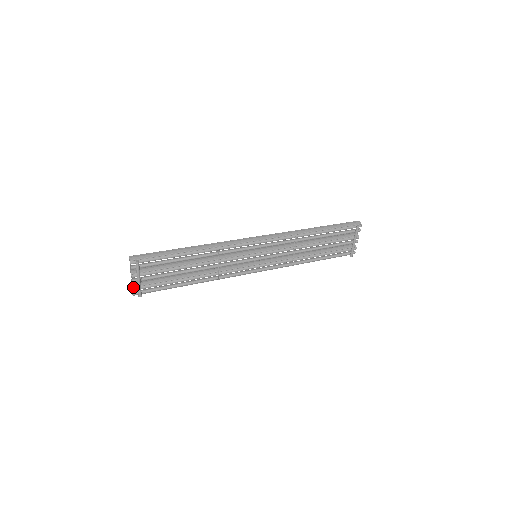
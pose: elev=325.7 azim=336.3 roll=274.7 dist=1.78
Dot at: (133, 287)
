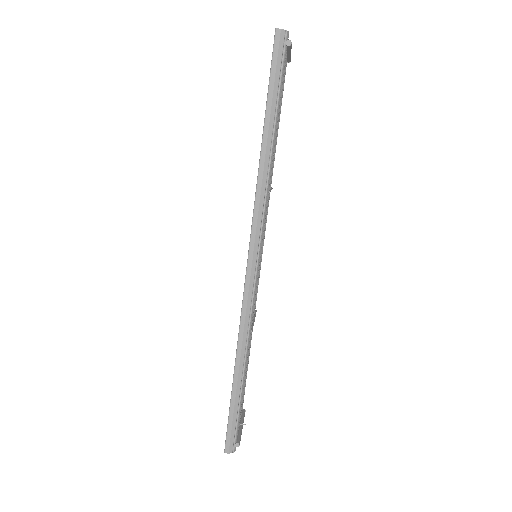
Dot at: occluded
